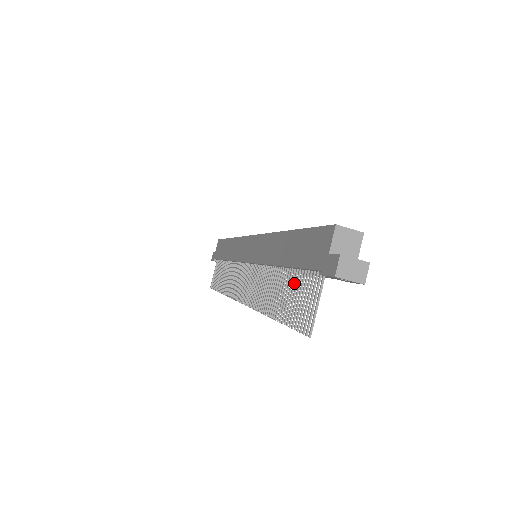
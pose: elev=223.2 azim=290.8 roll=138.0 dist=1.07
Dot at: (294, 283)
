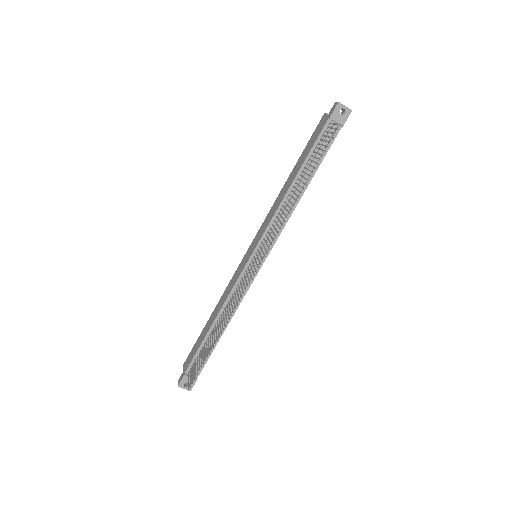
Dot at: (311, 160)
